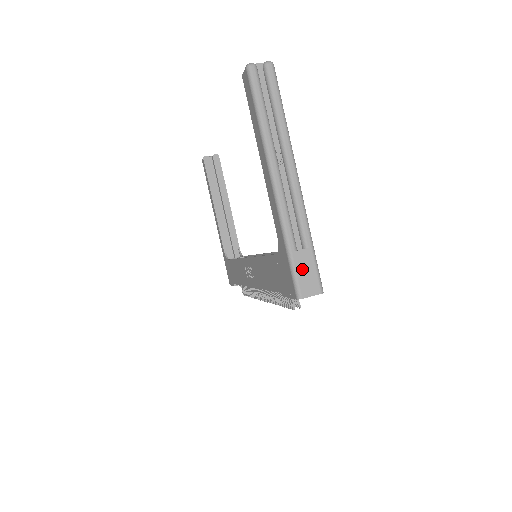
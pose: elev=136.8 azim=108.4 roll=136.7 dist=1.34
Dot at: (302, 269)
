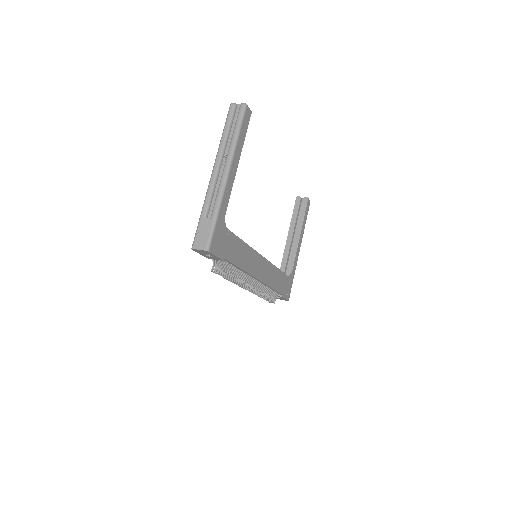
Dot at: (202, 230)
